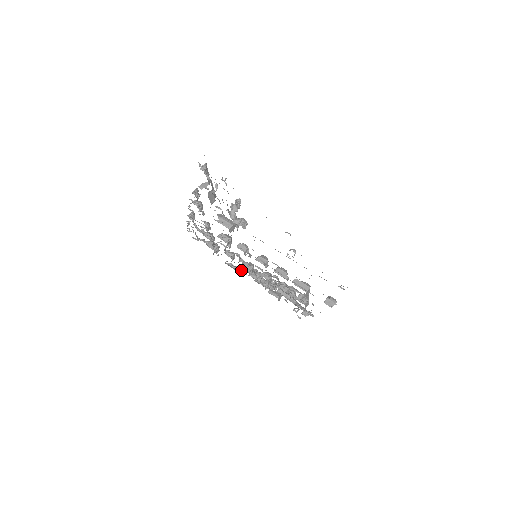
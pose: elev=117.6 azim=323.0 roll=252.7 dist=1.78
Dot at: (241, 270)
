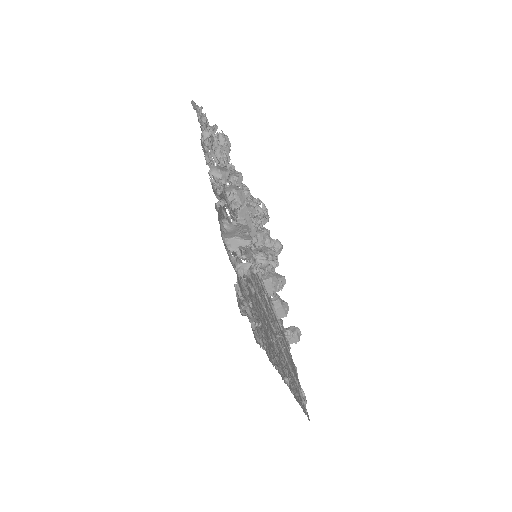
Dot at: occluded
